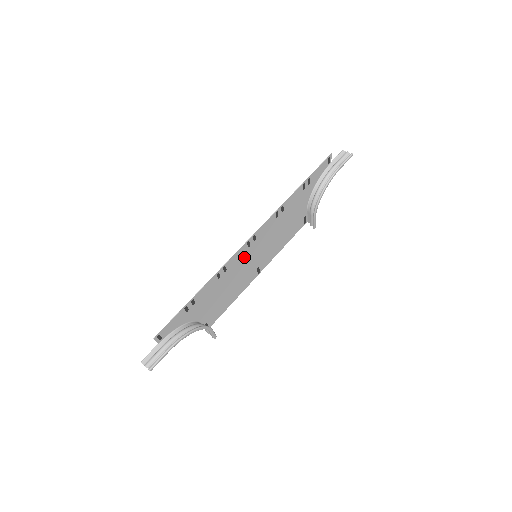
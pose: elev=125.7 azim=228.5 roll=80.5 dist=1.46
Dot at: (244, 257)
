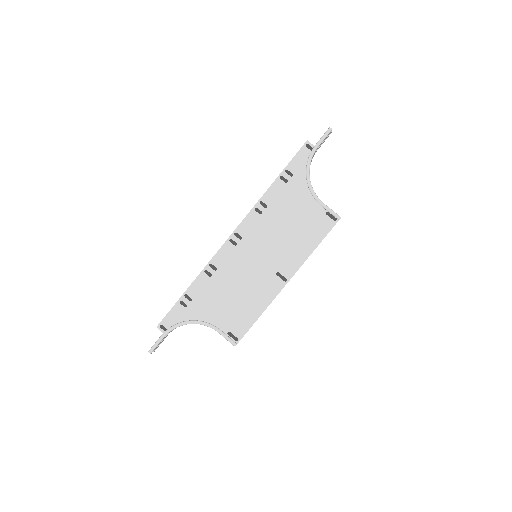
Dot at: (238, 257)
